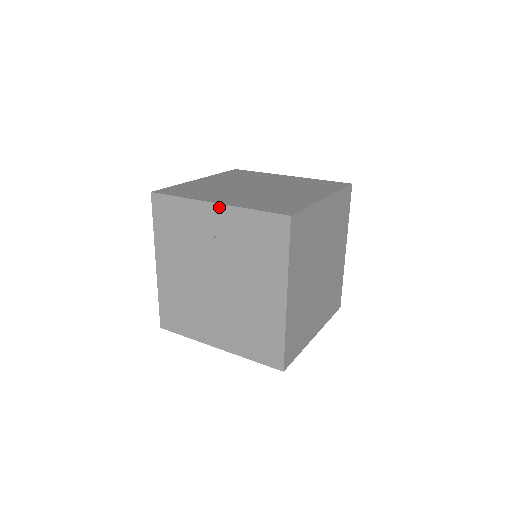
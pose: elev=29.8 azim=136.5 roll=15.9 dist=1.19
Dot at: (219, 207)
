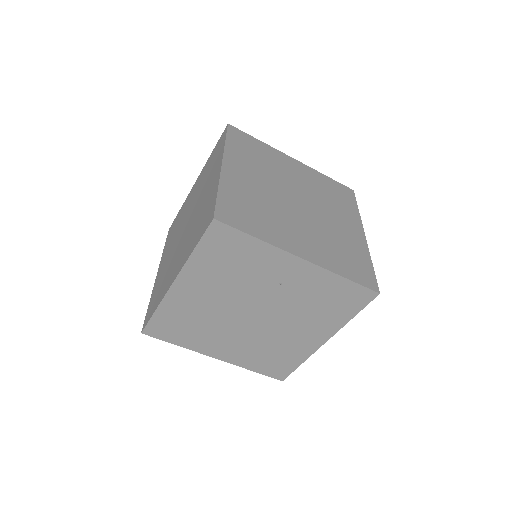
Dot at: (306, 264)
